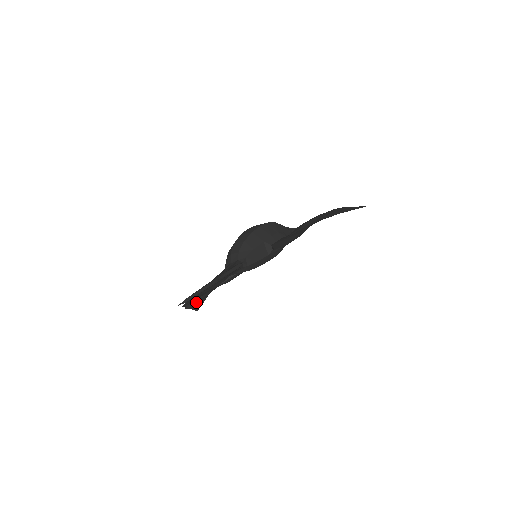
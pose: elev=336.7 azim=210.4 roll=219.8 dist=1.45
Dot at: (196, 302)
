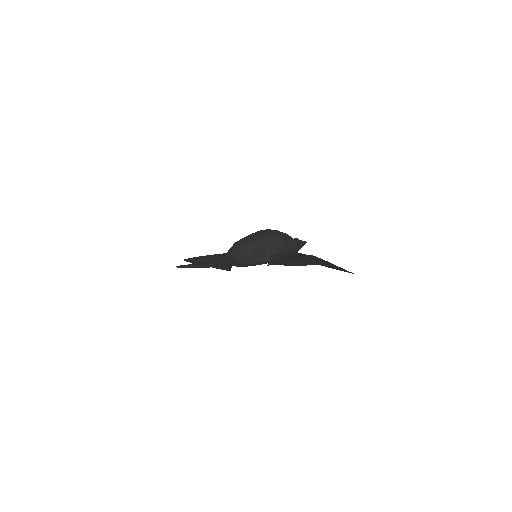
Dot at: occluded
